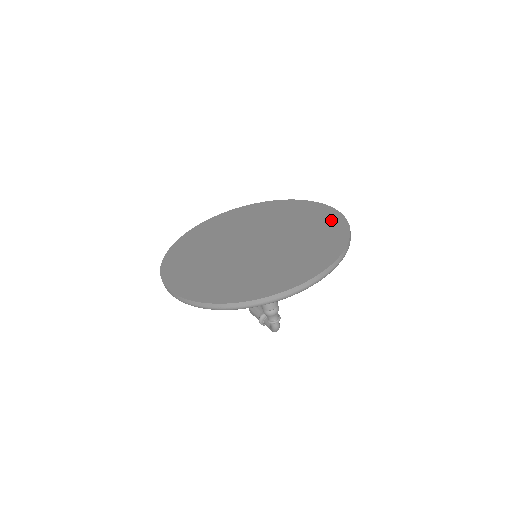
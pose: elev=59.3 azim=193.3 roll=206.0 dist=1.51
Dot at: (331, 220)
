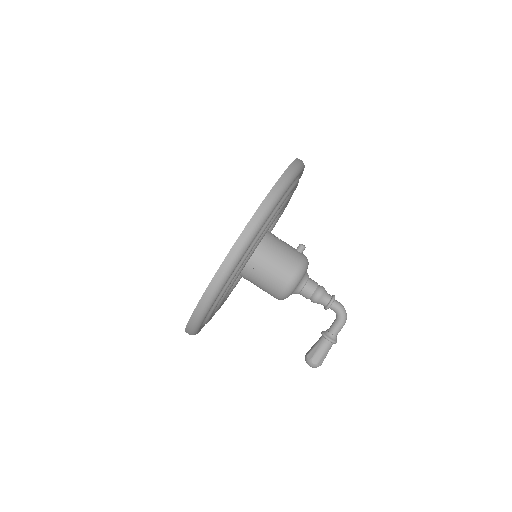
Dot at: occluded
